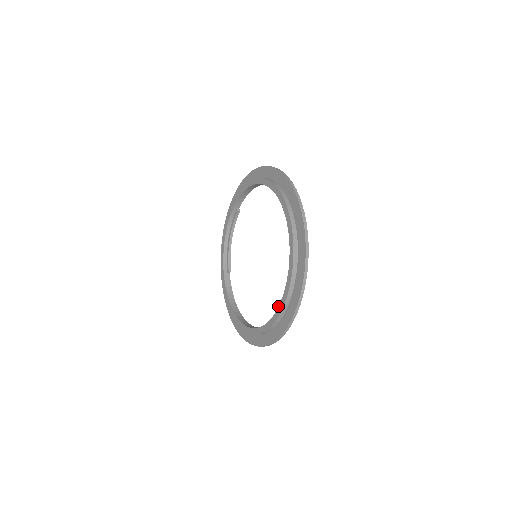
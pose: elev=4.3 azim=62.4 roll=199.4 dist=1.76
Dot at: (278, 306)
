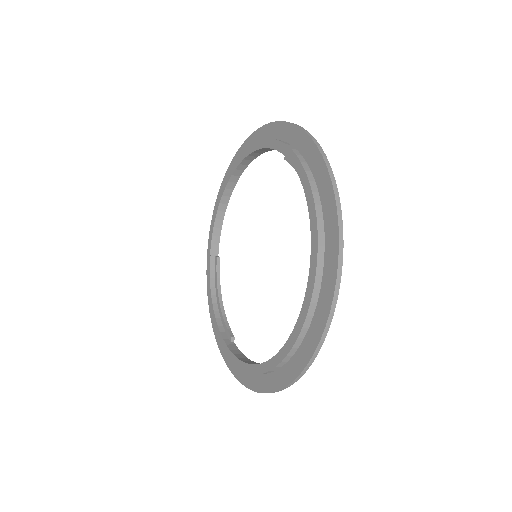
Dot at: occluded
